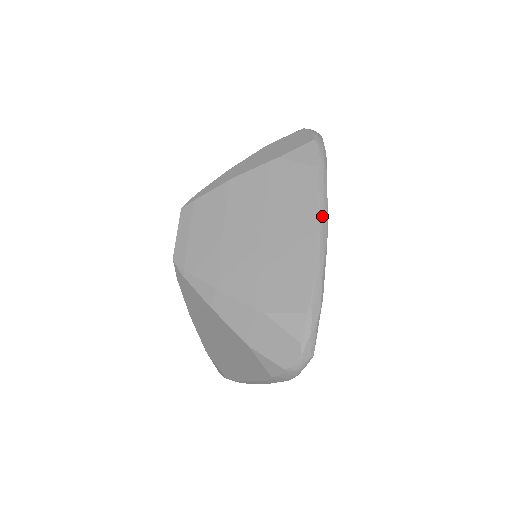
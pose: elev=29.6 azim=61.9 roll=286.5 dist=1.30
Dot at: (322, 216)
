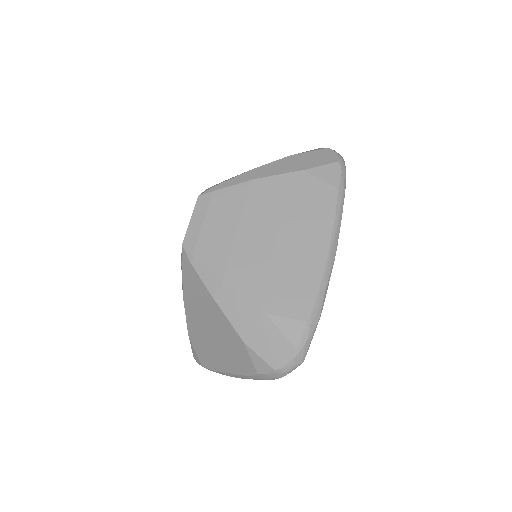
Dot at: (335, 235)
